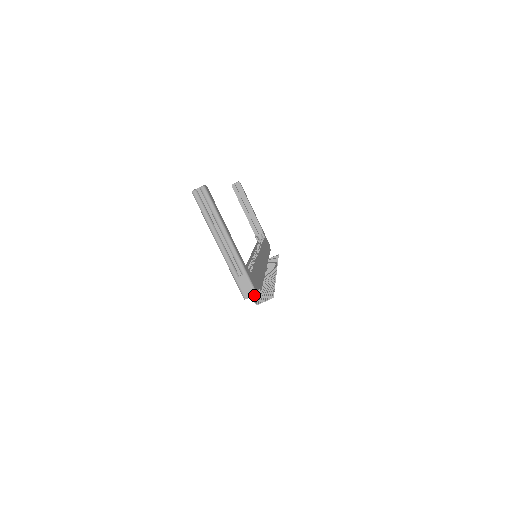
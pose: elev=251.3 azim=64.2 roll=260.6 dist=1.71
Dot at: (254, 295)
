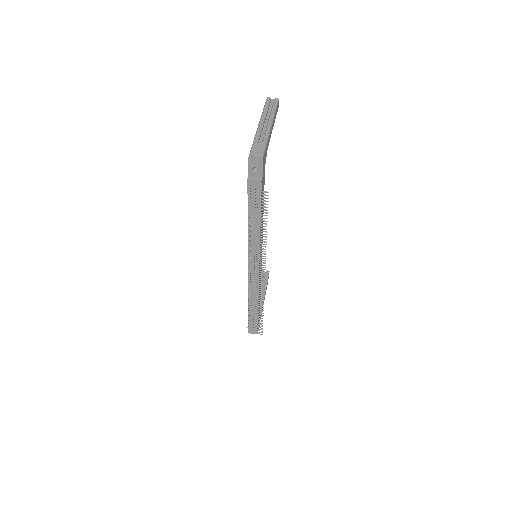
Dot at: (254, 179)
